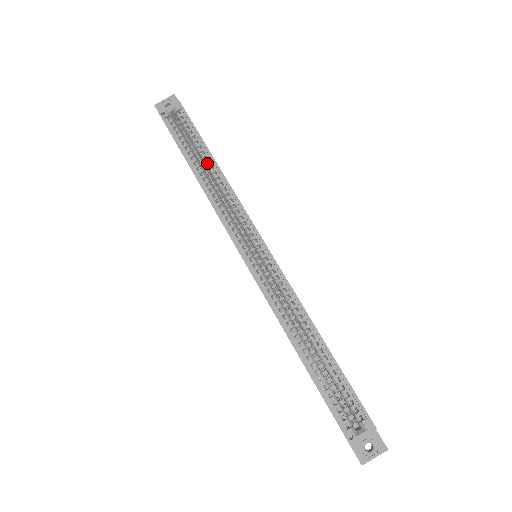
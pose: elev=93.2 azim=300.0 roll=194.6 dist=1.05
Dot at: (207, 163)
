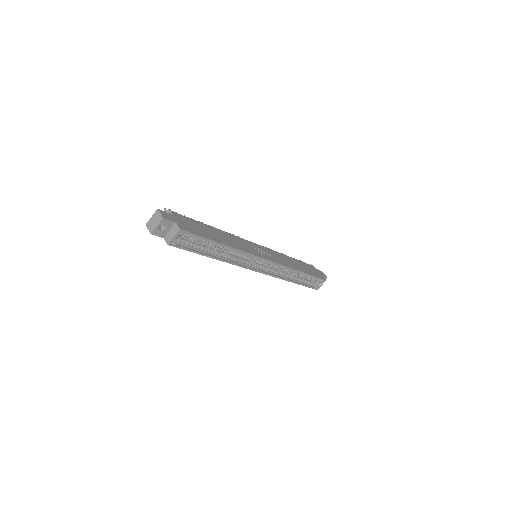
Dot at: (219, 247)
